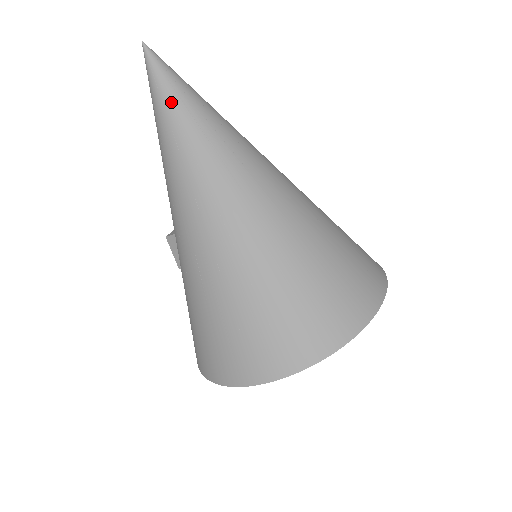
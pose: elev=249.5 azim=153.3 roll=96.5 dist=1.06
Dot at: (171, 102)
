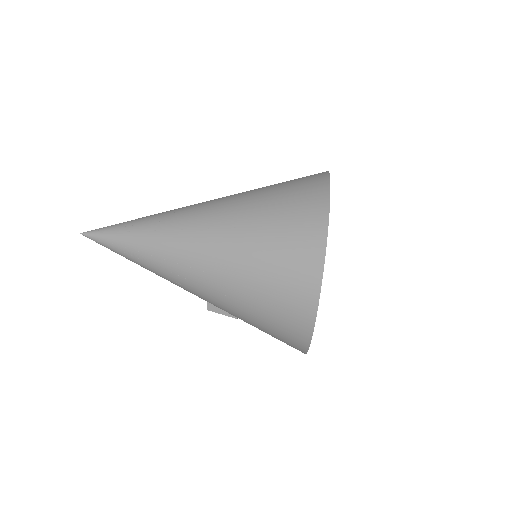
Dot at: (117, 239)
